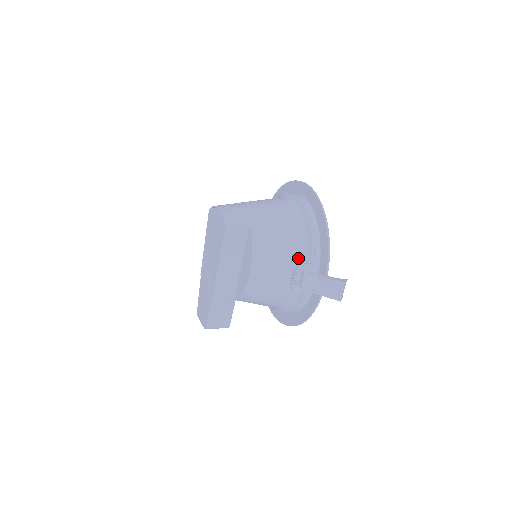
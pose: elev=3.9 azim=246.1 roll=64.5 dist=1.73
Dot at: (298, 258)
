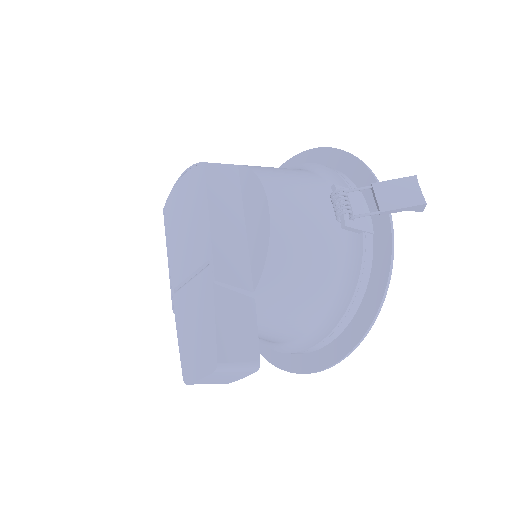
Dot at: (327, 190)
